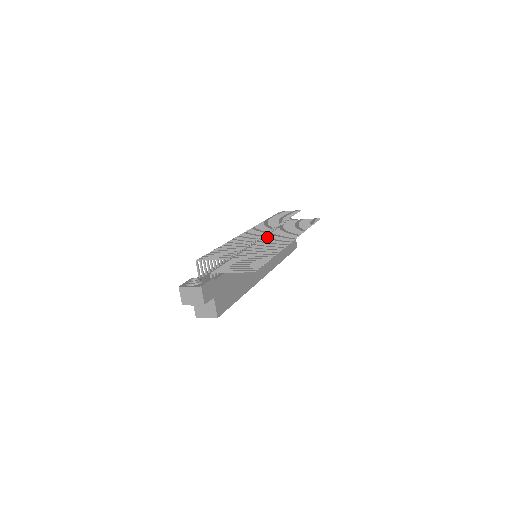
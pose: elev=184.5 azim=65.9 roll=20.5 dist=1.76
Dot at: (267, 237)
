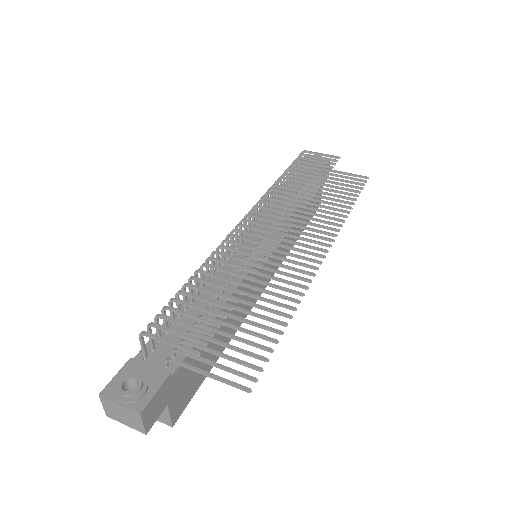
Dot at: (279, 226)
